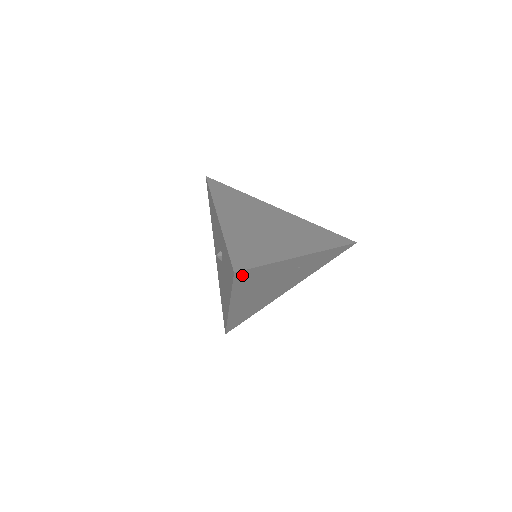
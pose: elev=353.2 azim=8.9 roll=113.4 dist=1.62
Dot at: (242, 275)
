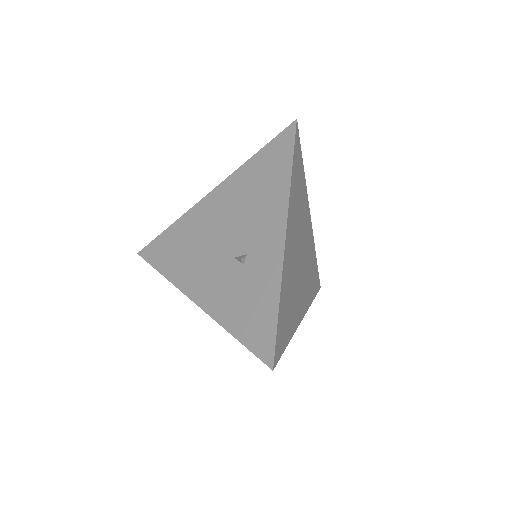
Dot at: occluded
